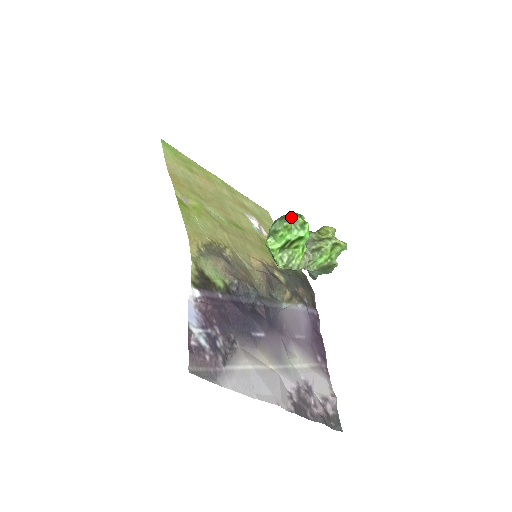
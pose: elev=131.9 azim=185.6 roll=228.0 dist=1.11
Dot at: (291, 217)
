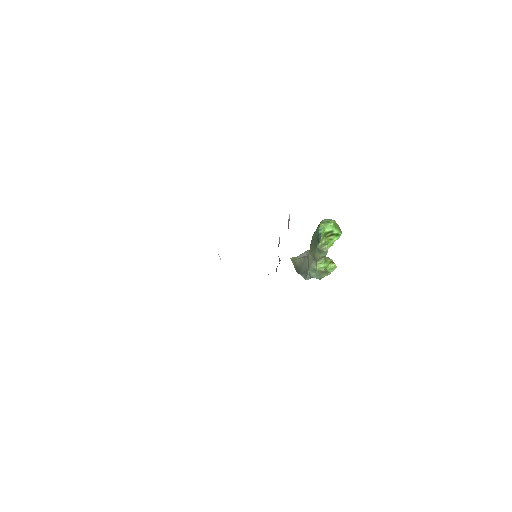
Dot at: occluded
